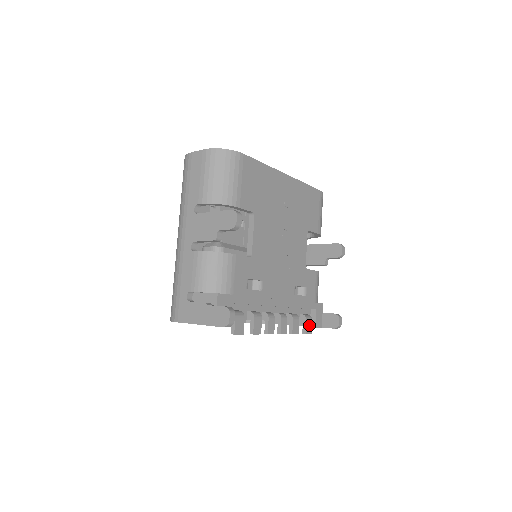
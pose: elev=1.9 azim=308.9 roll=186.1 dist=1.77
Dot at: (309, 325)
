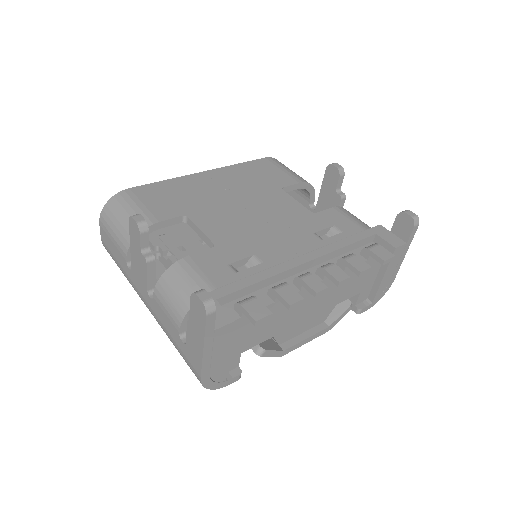
Dot at: (380, 251)
